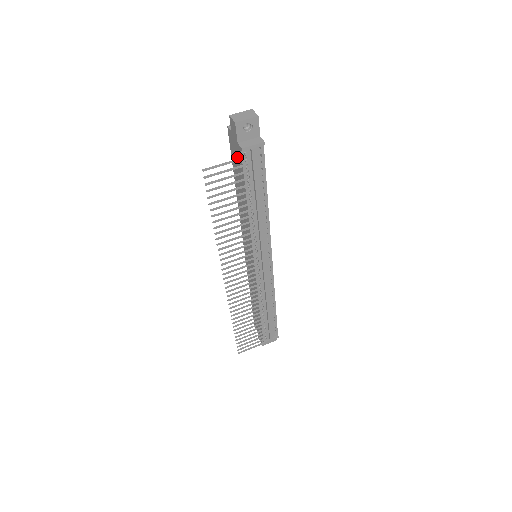
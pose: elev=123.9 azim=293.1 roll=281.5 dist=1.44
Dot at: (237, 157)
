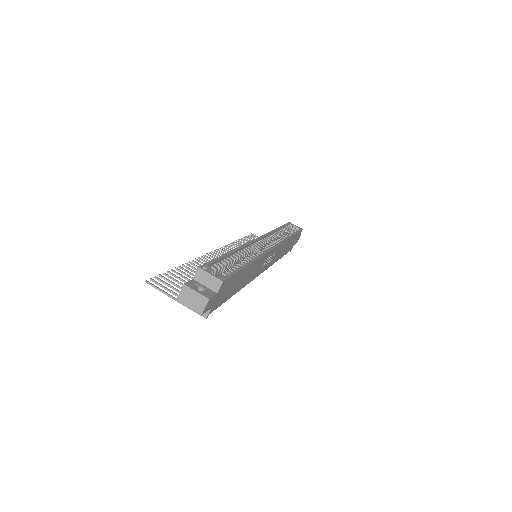
Dot at: occluded
